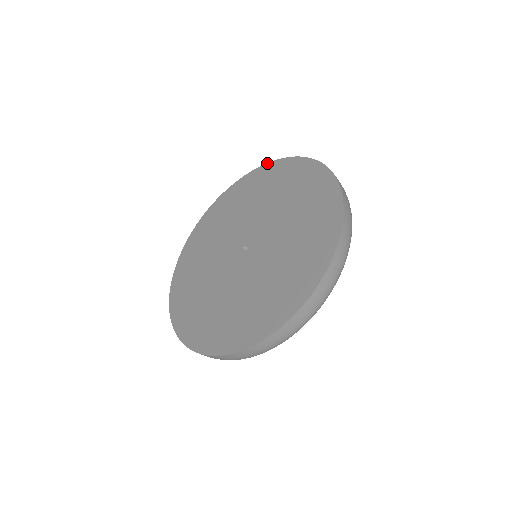
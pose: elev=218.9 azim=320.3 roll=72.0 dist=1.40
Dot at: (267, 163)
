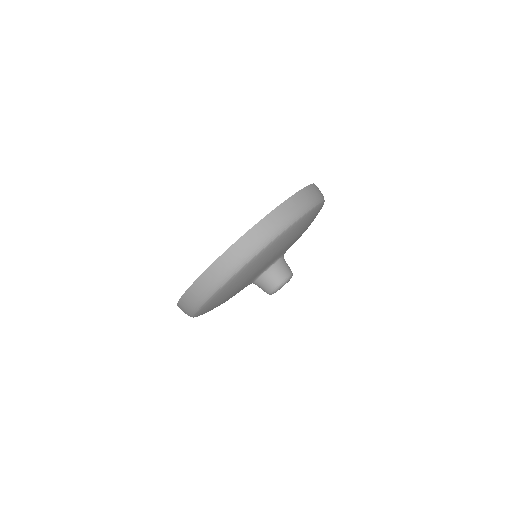
Dot at: occluded
